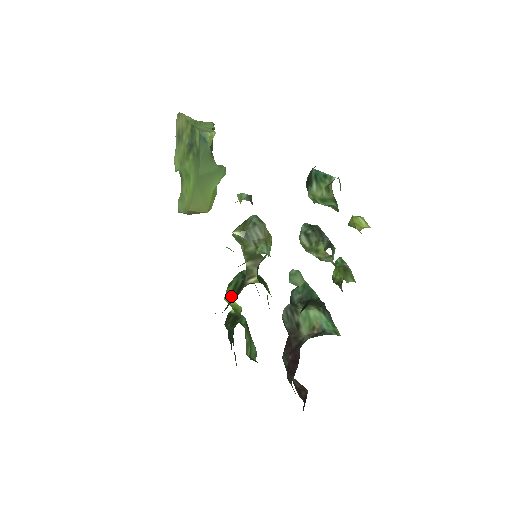
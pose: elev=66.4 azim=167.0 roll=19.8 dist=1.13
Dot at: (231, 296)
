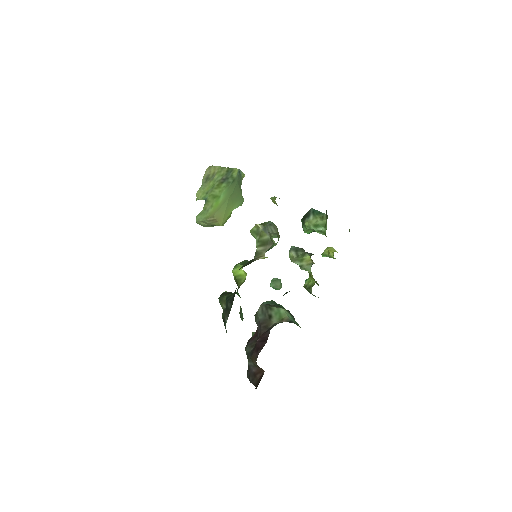
Dot at: occluded
